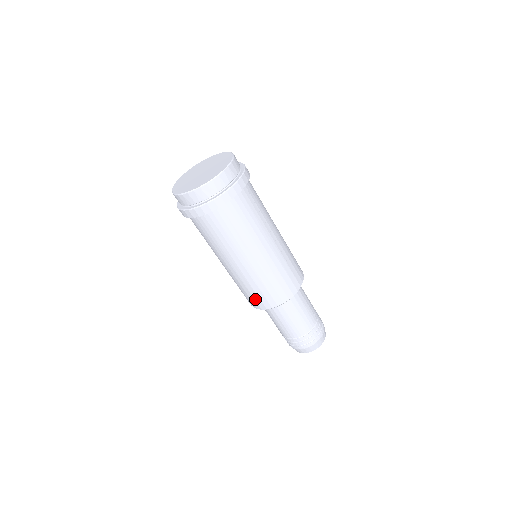
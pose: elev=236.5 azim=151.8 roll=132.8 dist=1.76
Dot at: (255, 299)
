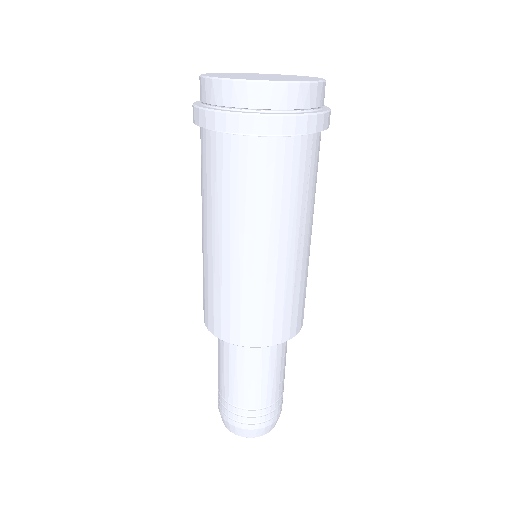
Dot at: (214, 314)
